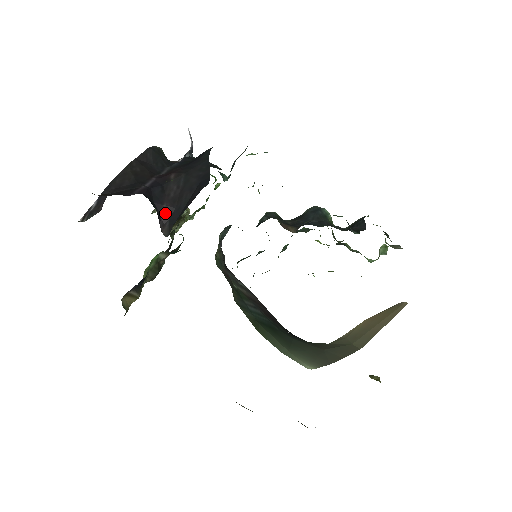
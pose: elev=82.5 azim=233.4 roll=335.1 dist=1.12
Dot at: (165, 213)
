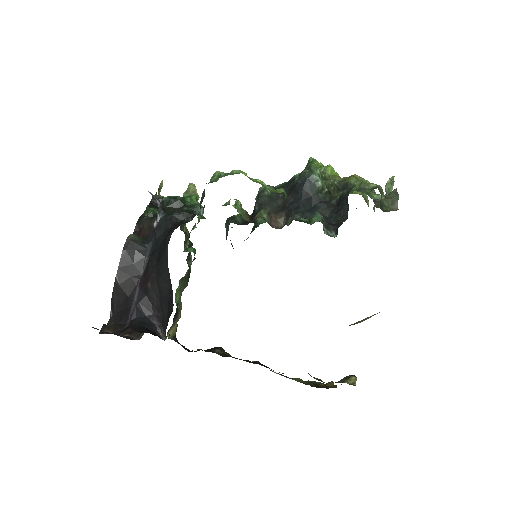
Dot at: (157, 320)
